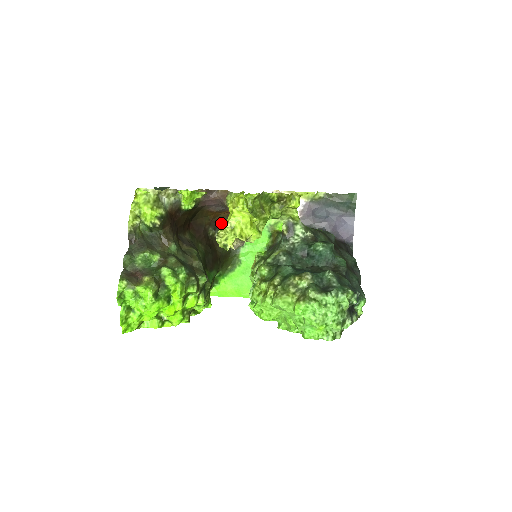
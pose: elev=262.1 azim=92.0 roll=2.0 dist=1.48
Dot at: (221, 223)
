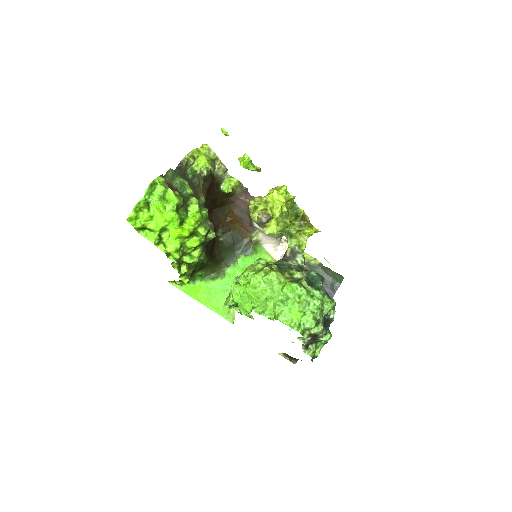
Dot at: (231, 232)
